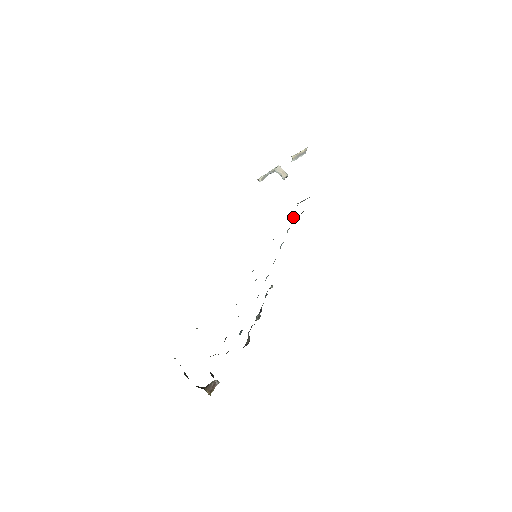
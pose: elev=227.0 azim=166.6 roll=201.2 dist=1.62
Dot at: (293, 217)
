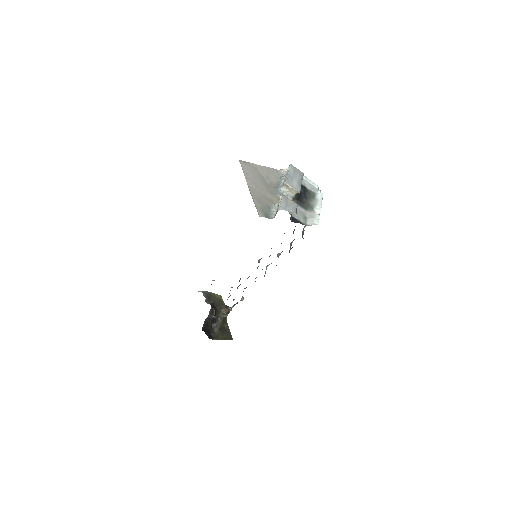
Dot at: occluded
